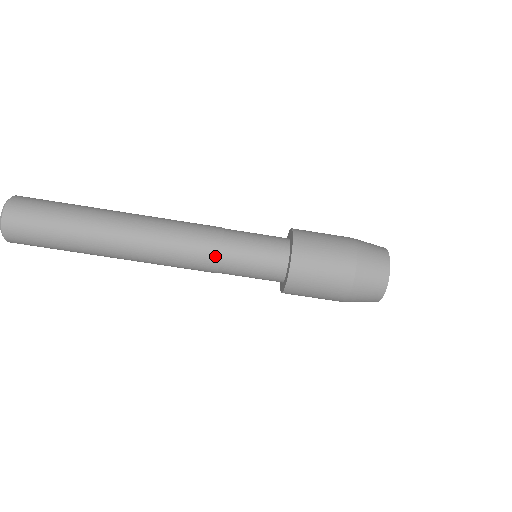
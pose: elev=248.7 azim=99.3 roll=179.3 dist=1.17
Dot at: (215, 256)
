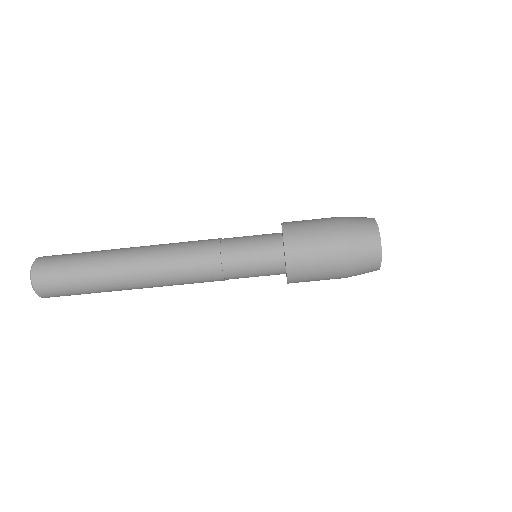
Dot at: (216, 252)
